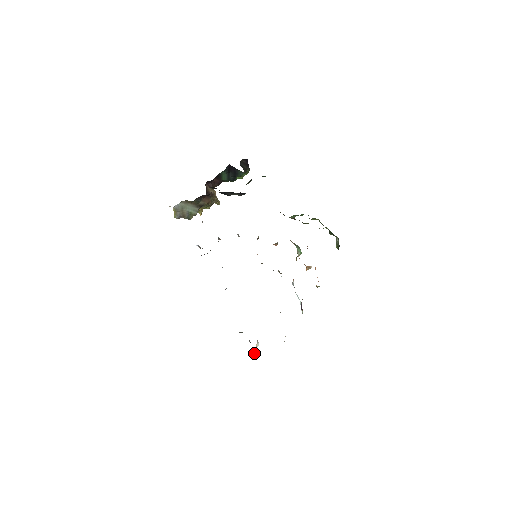
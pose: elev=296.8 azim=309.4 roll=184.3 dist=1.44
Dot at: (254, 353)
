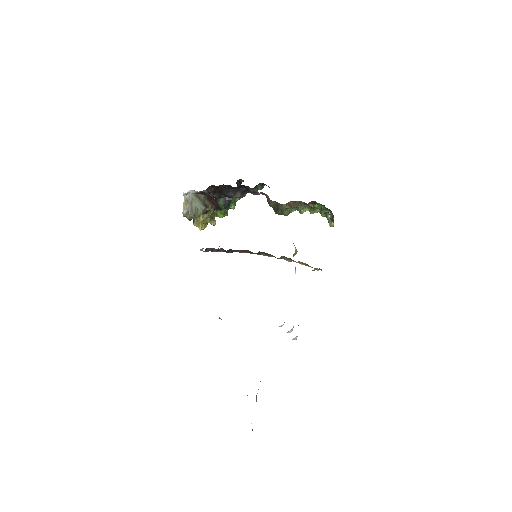
Dot at: occluded
